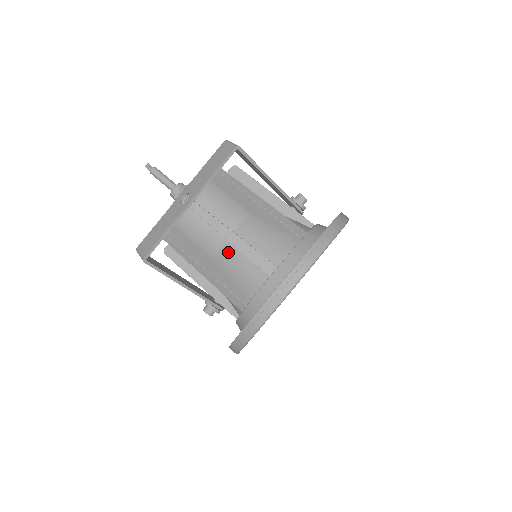
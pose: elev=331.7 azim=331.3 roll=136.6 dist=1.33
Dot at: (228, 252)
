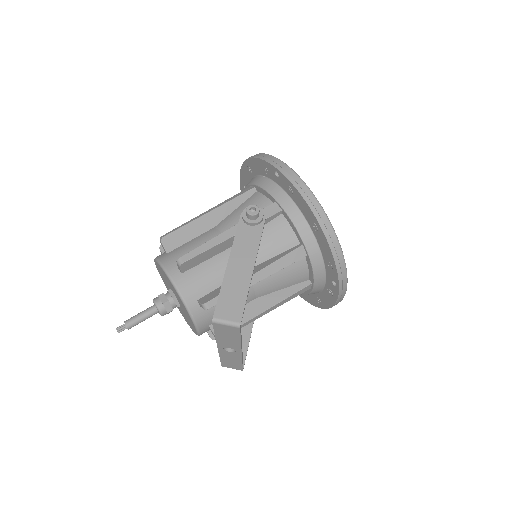
Dot at: occluded
